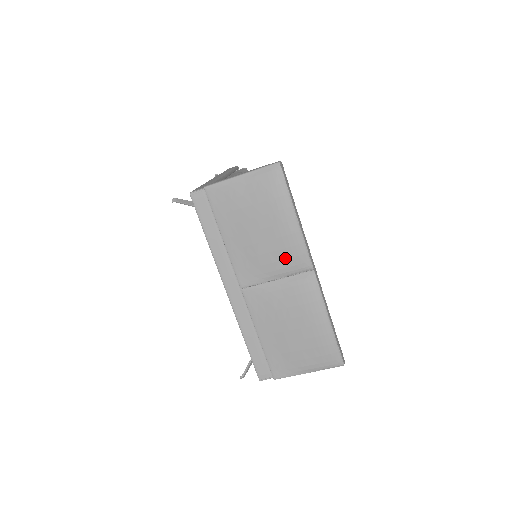
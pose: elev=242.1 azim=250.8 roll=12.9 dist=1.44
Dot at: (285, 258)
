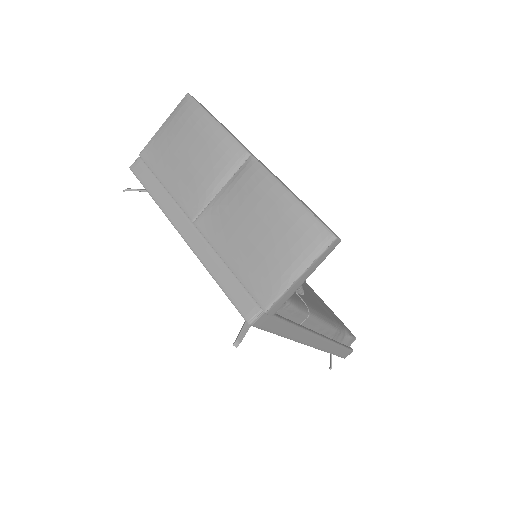
Dot at: (218, 160)
